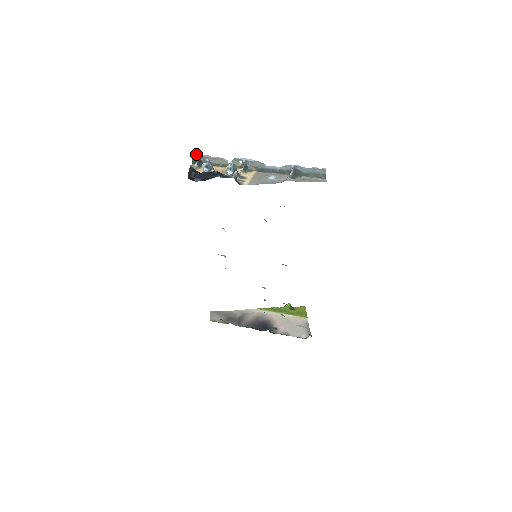
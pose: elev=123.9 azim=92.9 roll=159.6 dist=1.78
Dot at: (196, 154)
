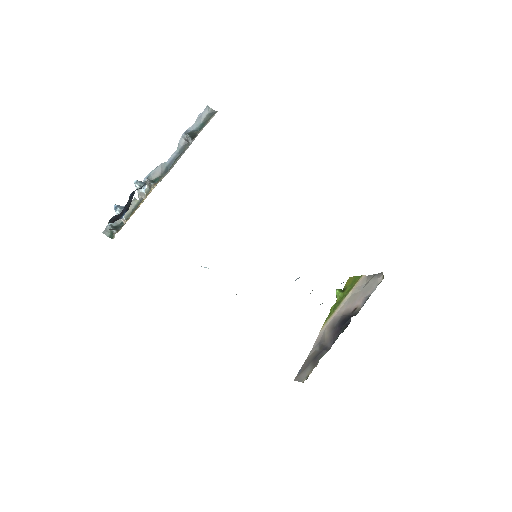
Dot at: (105, 228)
